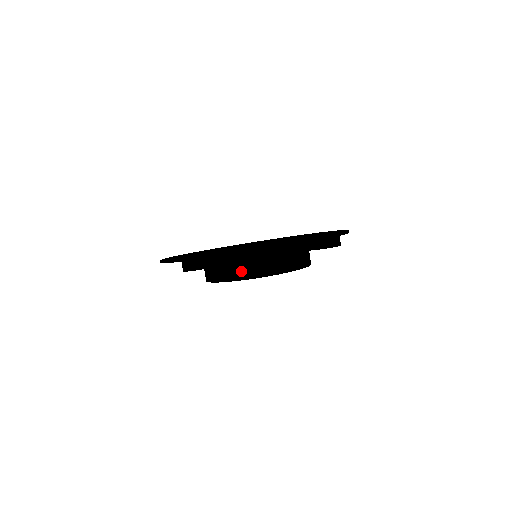
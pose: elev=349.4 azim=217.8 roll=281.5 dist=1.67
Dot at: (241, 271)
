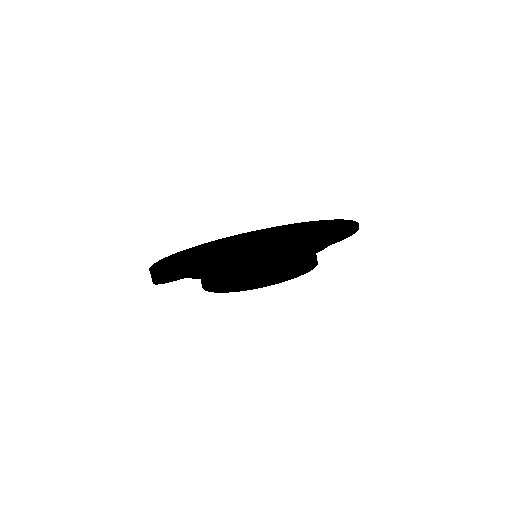
Dot at: (211, 283)
